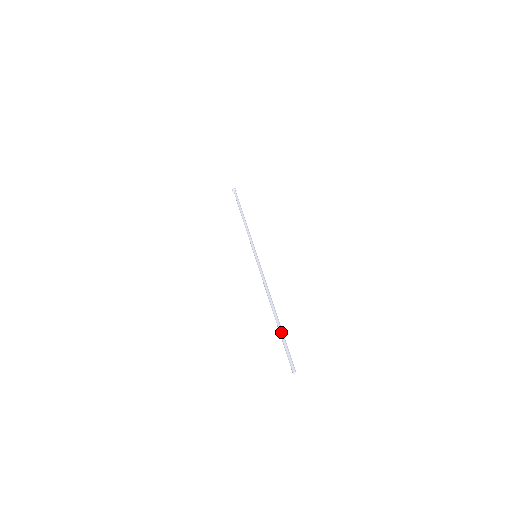
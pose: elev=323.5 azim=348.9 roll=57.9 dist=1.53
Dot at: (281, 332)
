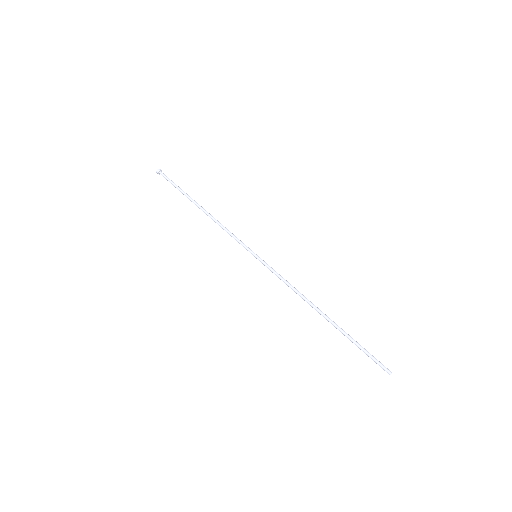
Dot at: occluded
